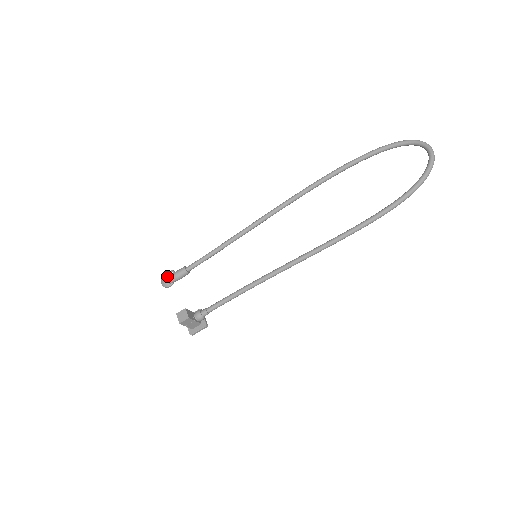
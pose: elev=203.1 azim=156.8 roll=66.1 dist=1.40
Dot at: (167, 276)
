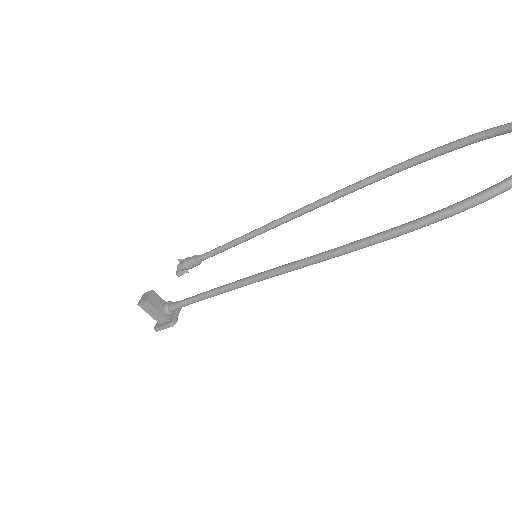
Dot at: occluded
